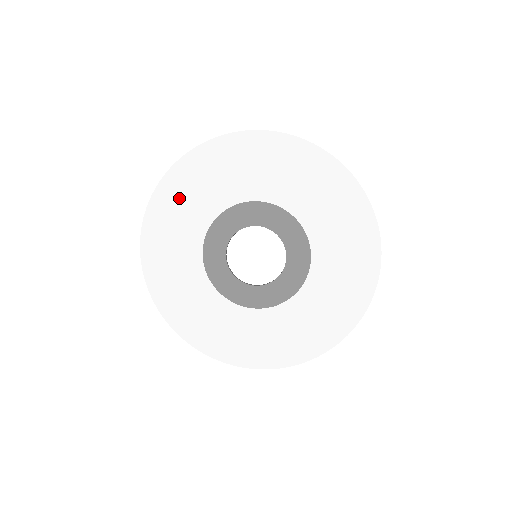
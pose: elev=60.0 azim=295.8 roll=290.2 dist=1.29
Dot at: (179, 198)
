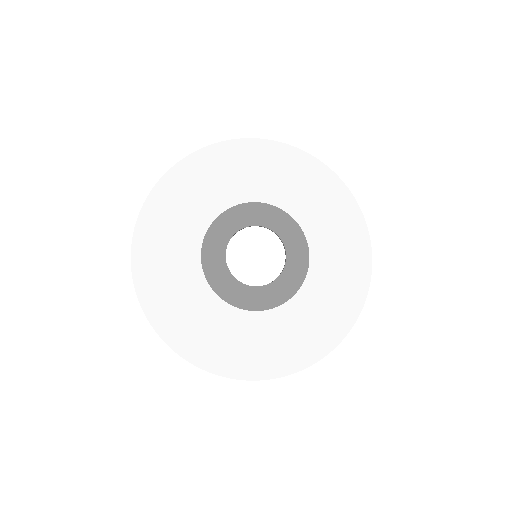
Dot at: (167, 216)
